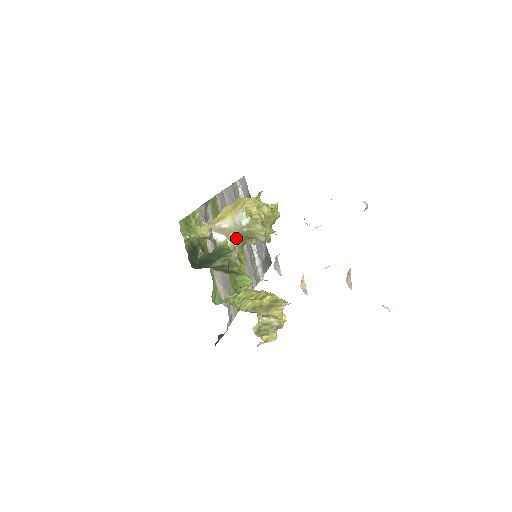
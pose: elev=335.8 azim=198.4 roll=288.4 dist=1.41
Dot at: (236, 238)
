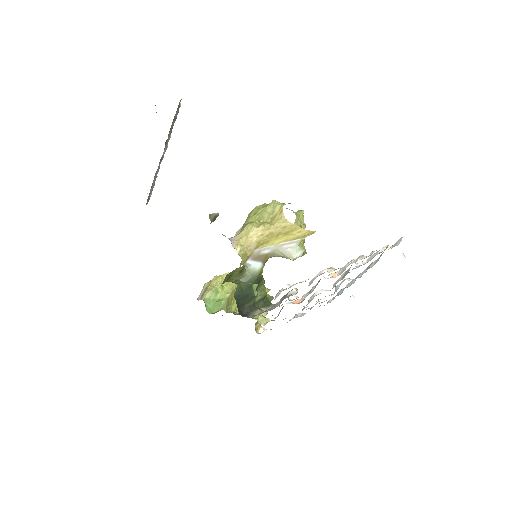
Dot at: (267, 259)
